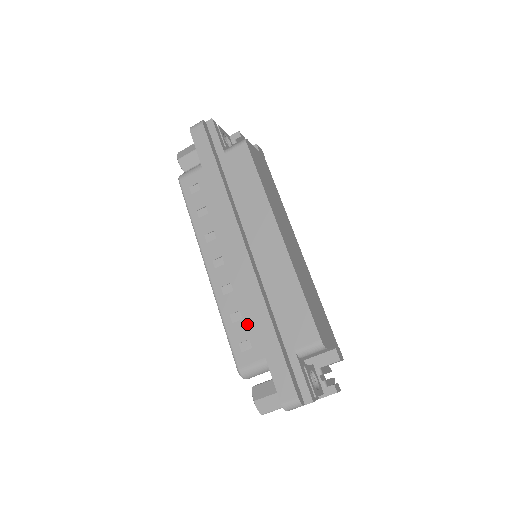
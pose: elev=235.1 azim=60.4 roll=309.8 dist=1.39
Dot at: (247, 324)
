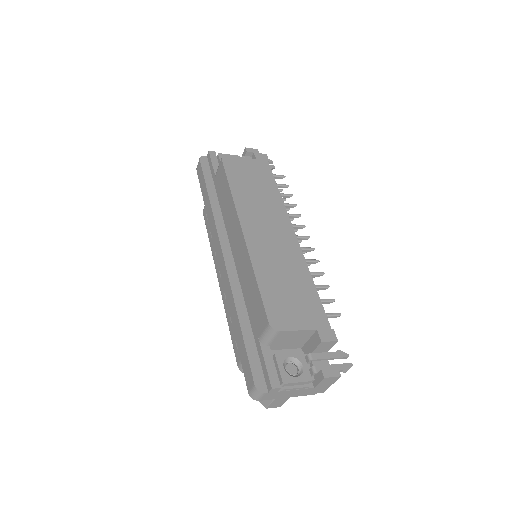
Dot at: occluded
